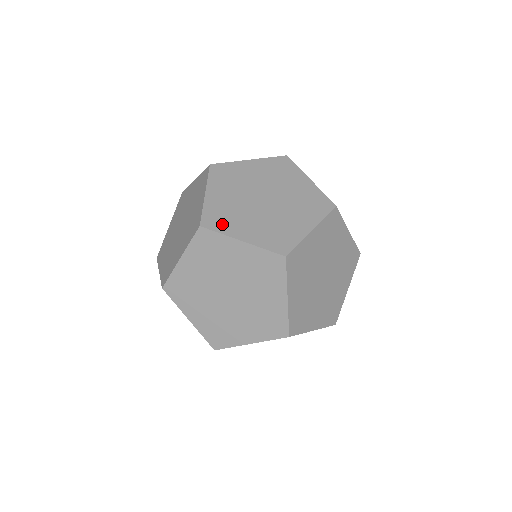
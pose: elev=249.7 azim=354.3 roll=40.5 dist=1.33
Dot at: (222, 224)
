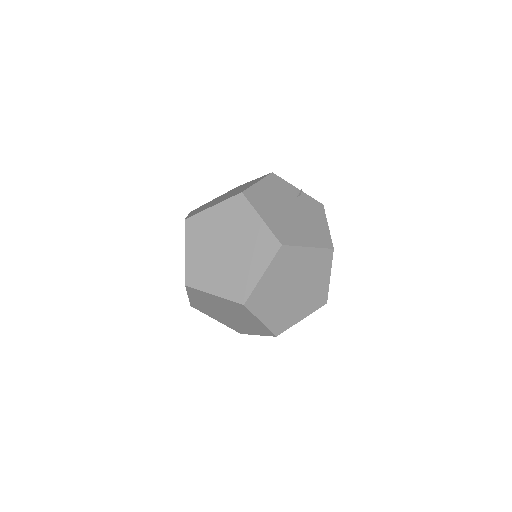
Dot at: (199, 281)
